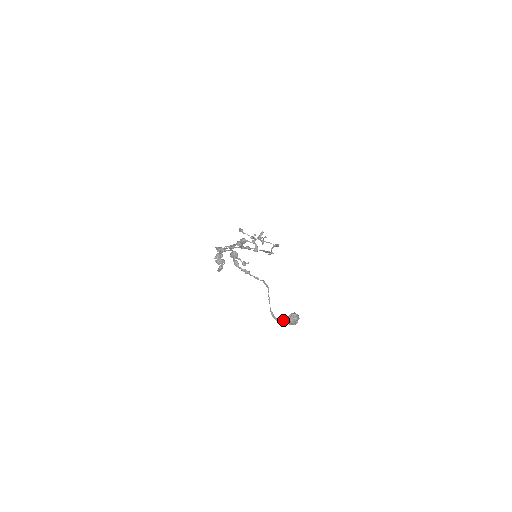
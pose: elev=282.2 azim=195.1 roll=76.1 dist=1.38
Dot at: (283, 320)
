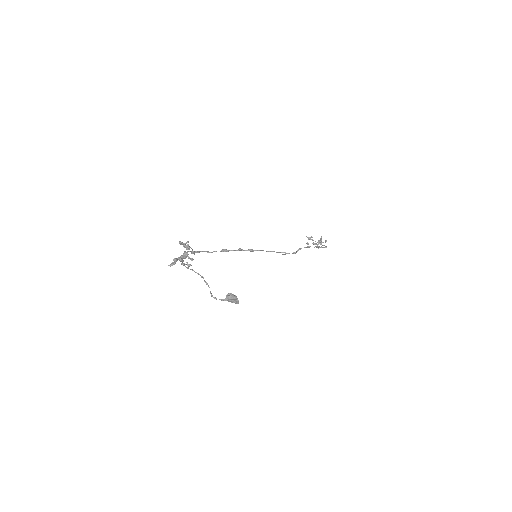
Dot at: (222, 299)
